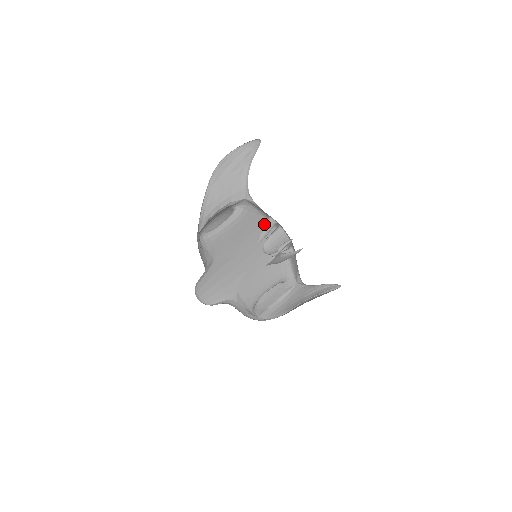
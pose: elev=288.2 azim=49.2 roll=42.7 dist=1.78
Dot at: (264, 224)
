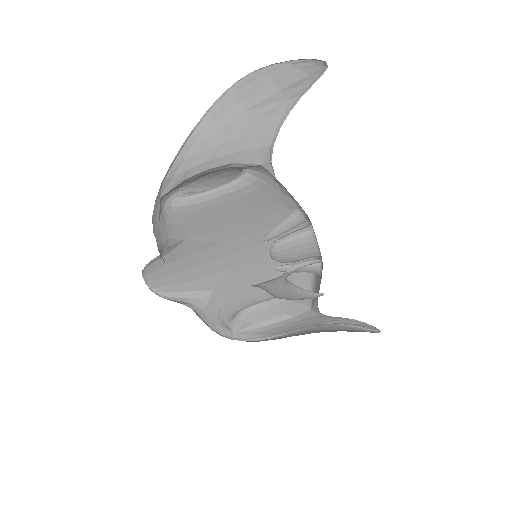
Dot at: (290, 209)
